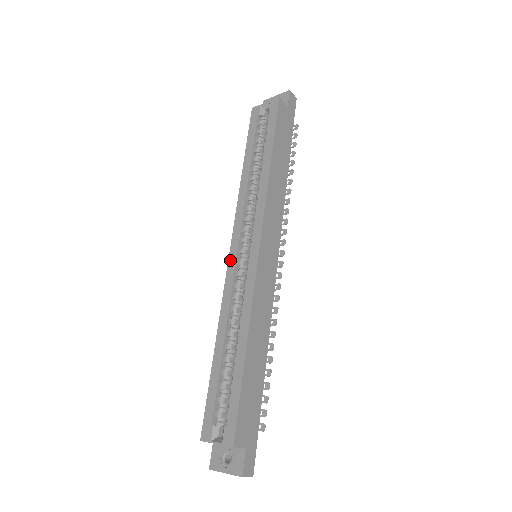
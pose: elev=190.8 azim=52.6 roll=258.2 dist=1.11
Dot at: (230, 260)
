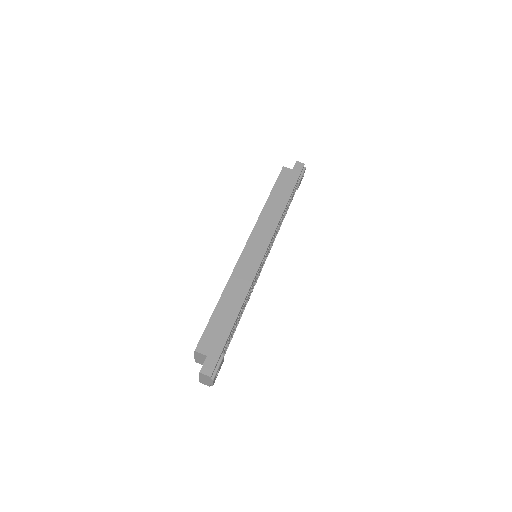
Dot at: occluded
